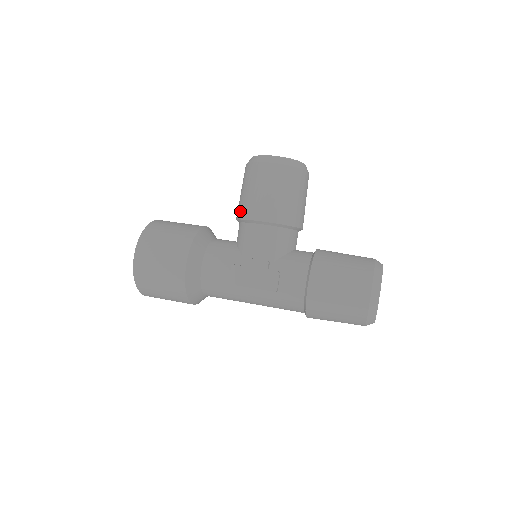
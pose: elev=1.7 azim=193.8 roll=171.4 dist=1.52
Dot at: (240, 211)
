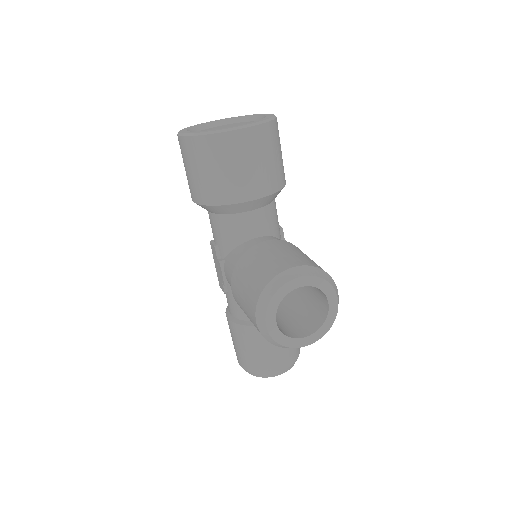
Dot at: (243, 261)
